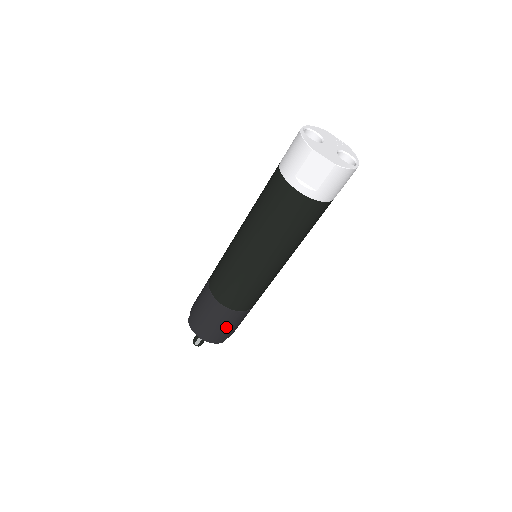
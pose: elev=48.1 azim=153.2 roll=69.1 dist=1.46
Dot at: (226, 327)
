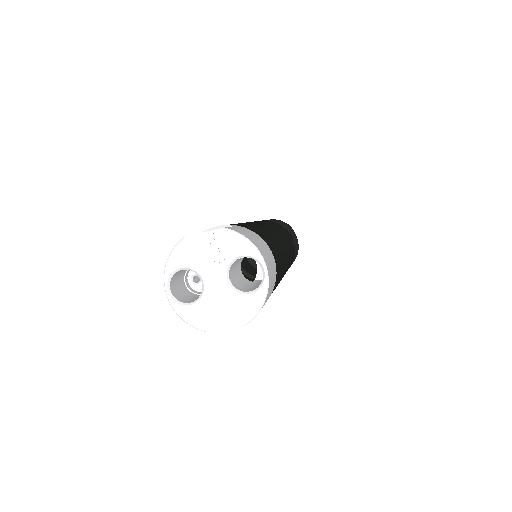
Dot at: occluded
